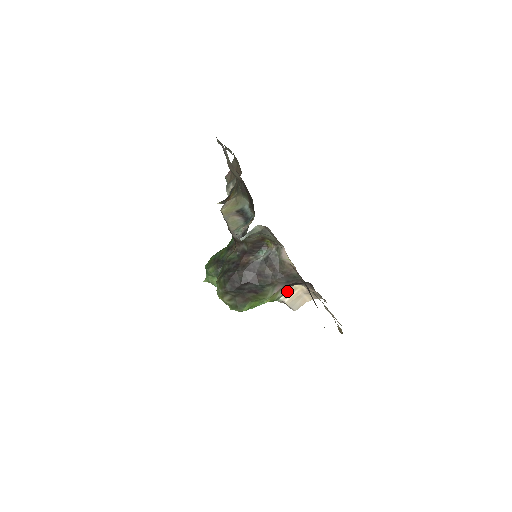
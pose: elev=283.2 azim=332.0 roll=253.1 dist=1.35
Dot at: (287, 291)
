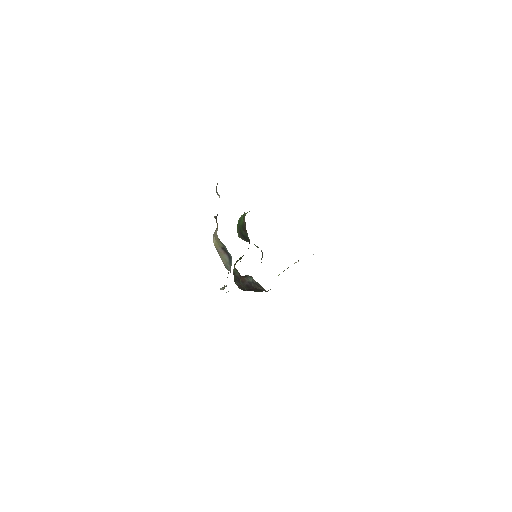
Dot at: occluded
